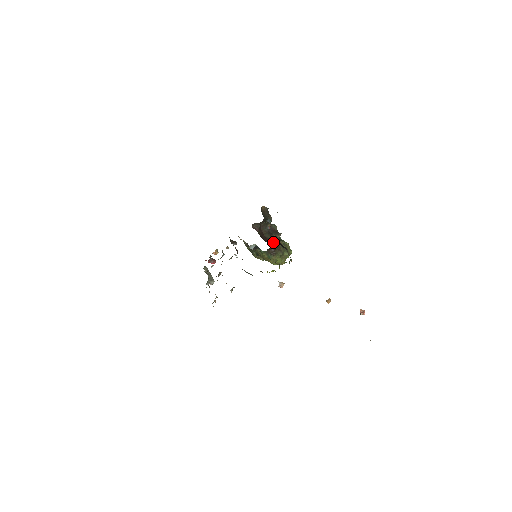
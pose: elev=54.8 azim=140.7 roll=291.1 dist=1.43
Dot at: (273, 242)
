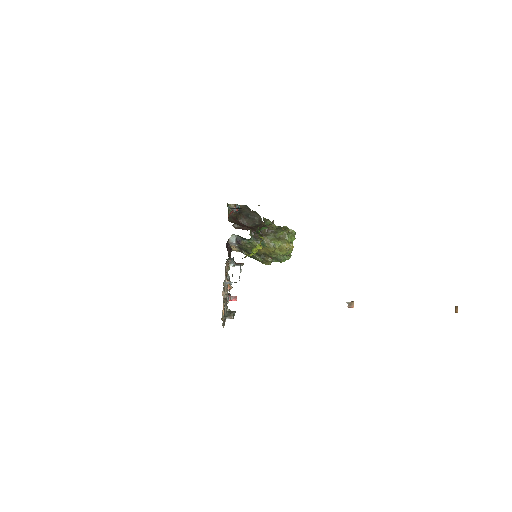
Dot at: (259, 227)
